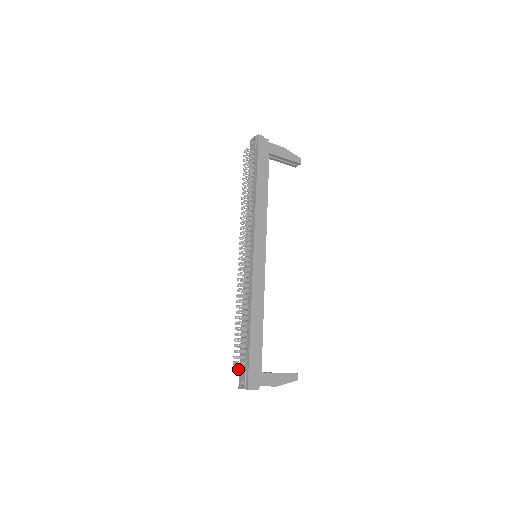
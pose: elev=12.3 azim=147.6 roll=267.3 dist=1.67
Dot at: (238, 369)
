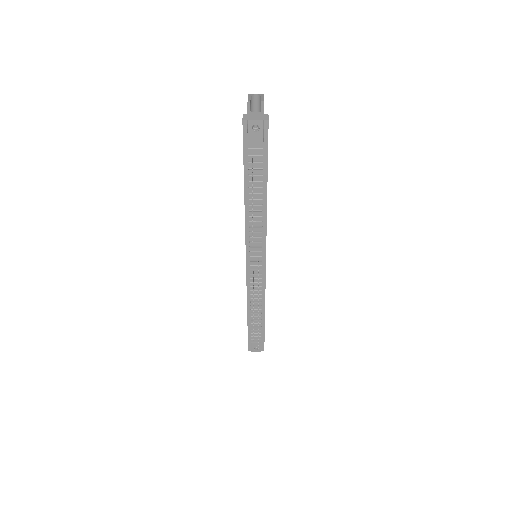
Dot at: occluded
